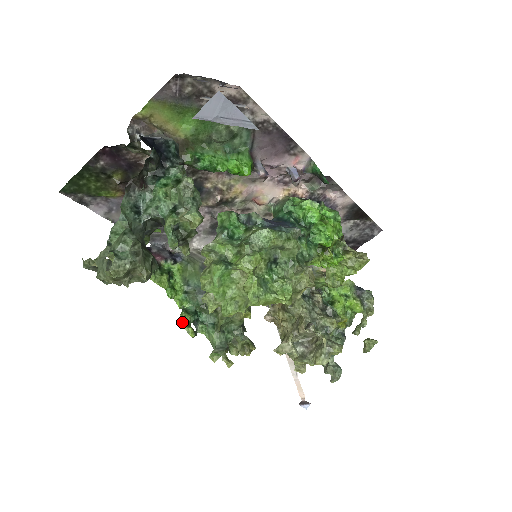
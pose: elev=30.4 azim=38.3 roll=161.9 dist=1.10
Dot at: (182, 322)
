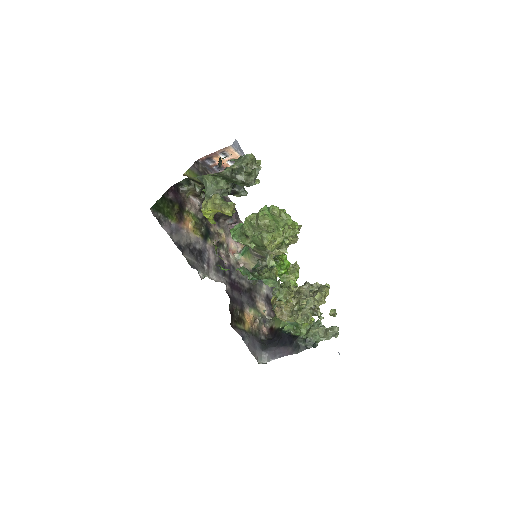
Dot at: occluded
